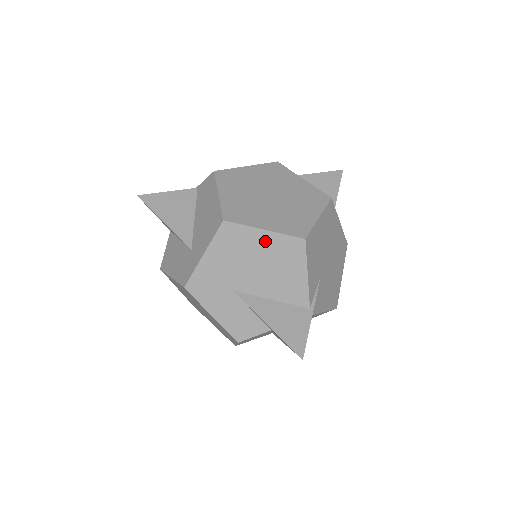
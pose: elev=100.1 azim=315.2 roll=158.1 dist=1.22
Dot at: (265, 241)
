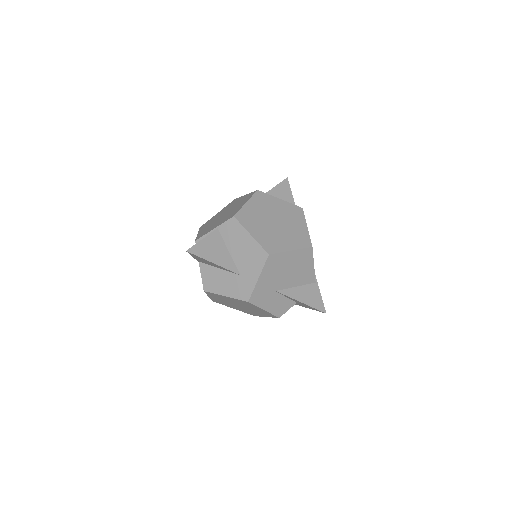
Dot at: (292, 257)
